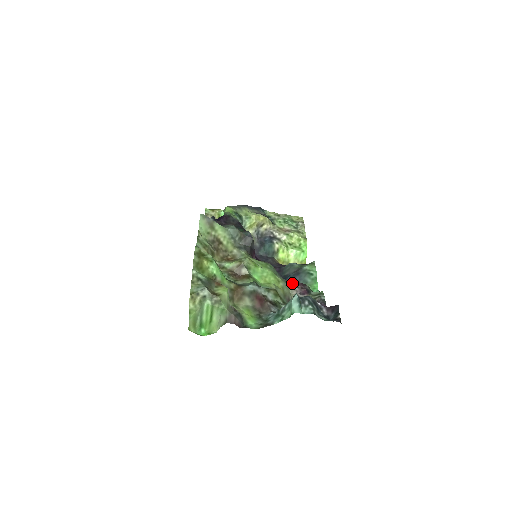
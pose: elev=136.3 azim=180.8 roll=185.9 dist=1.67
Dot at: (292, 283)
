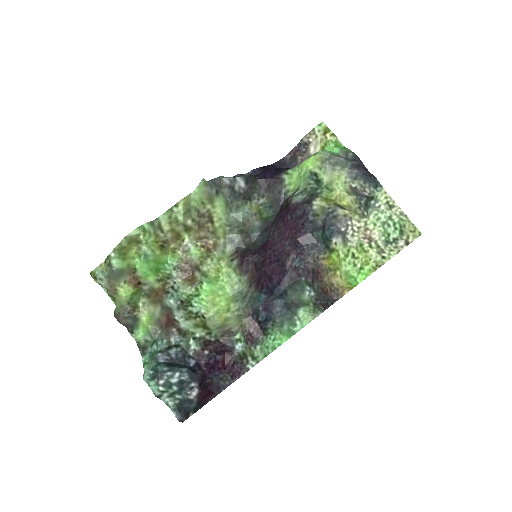
Dot at: (249, 320)
